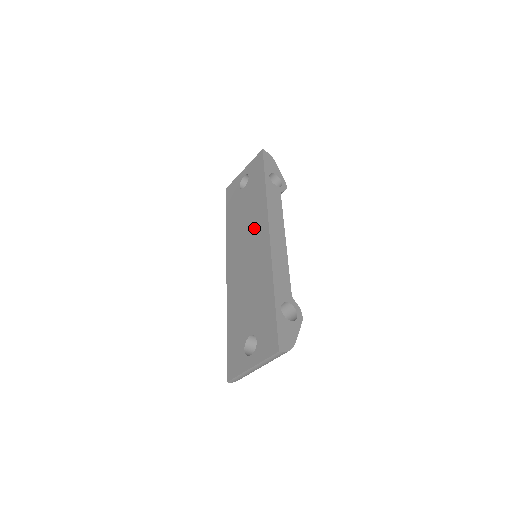
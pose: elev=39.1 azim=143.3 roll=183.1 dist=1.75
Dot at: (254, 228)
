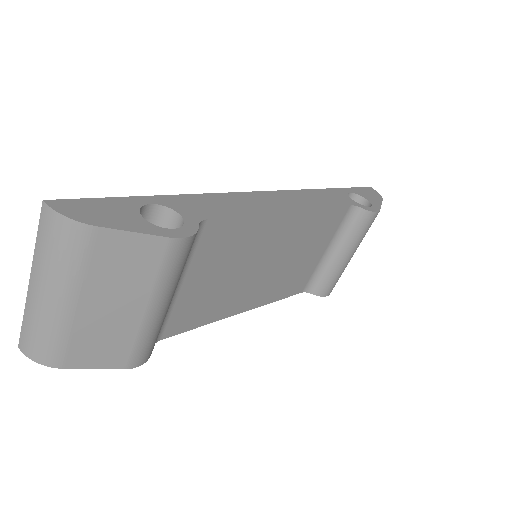
Dot at: occluded
